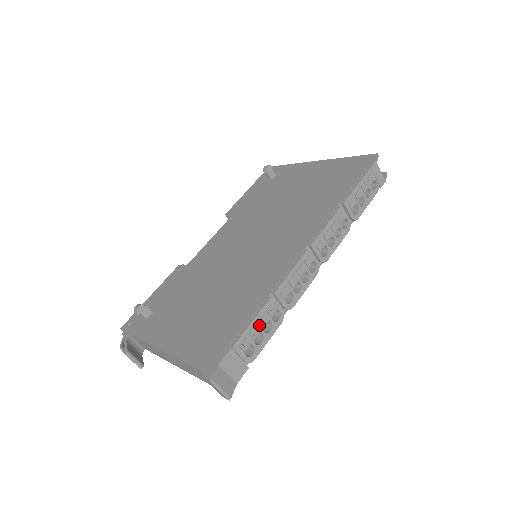
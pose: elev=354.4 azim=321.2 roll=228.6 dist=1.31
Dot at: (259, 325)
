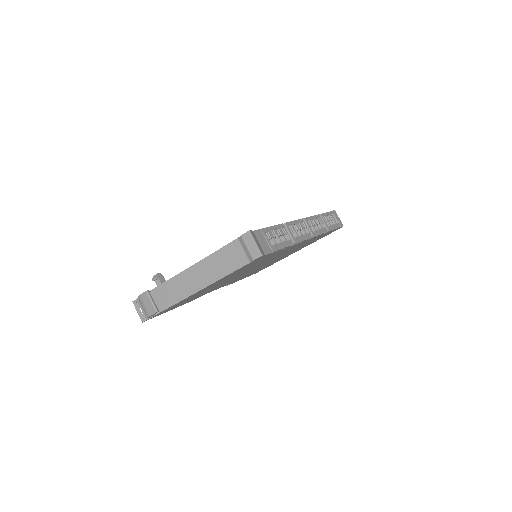
Dot at: (277, 232)
